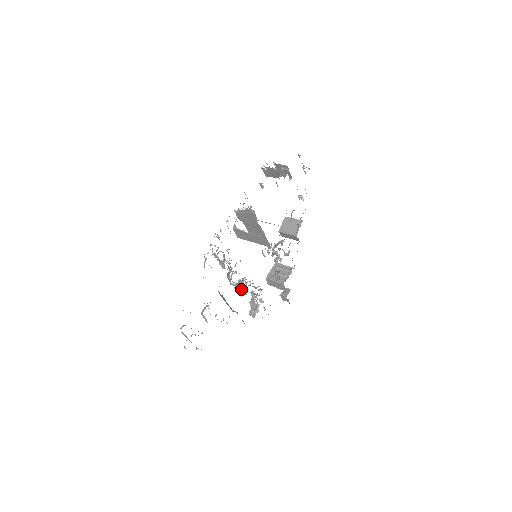
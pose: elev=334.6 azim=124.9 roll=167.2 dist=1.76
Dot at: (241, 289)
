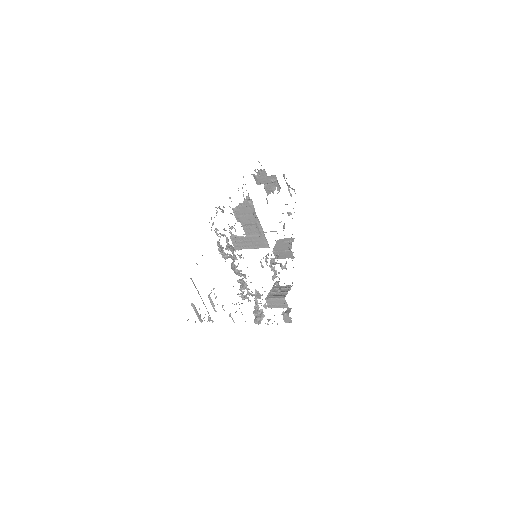
Dot at: occluded
